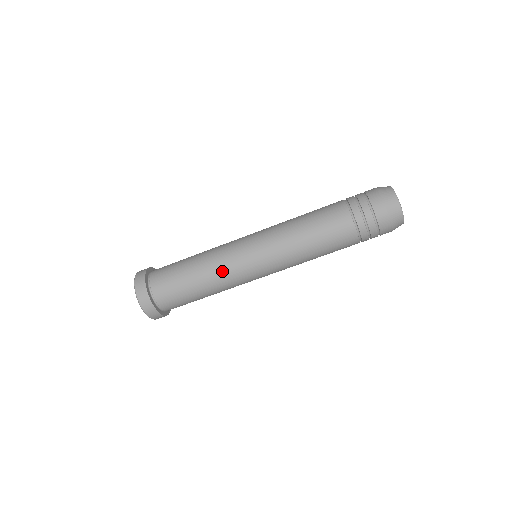
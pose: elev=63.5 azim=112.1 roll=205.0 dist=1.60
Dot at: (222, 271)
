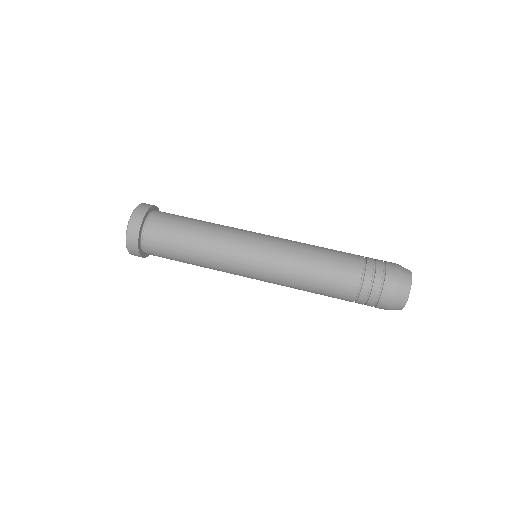
Dot at: (227, 227)
